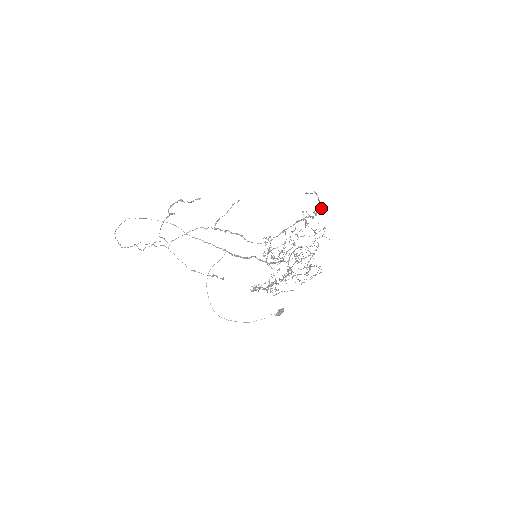
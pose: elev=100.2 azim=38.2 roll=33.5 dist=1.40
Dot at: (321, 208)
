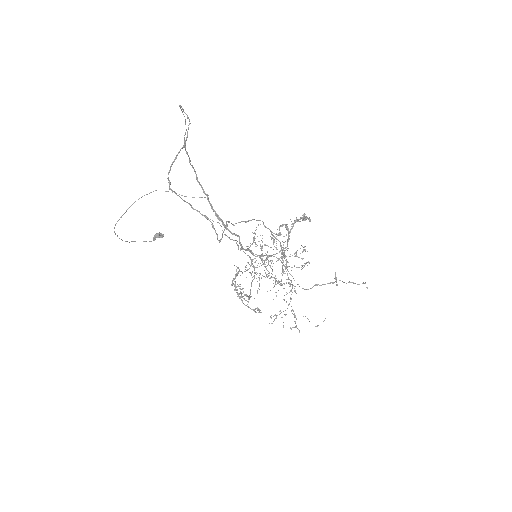
Dot at: occluded
